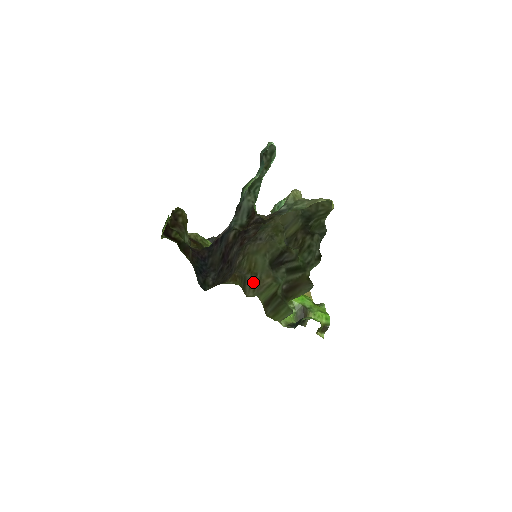
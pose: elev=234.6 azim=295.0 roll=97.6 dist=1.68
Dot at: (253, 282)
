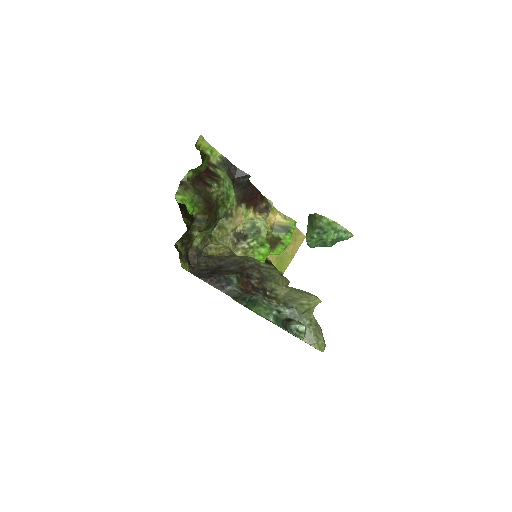
Dot at: occluded
